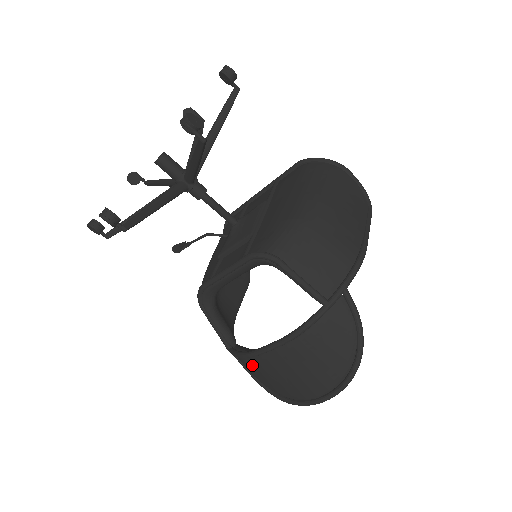
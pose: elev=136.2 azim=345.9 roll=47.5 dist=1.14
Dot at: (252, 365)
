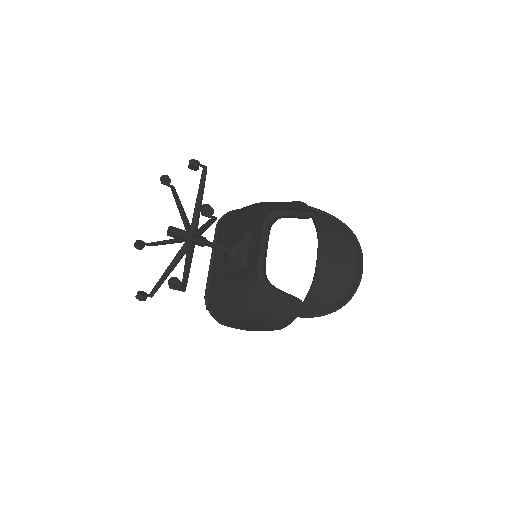
Dot at: (322, 287)
